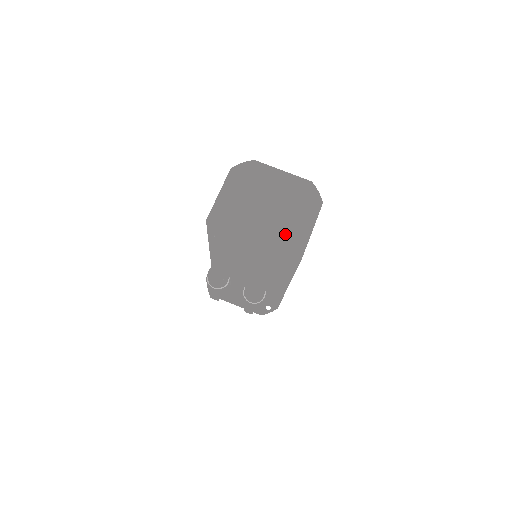
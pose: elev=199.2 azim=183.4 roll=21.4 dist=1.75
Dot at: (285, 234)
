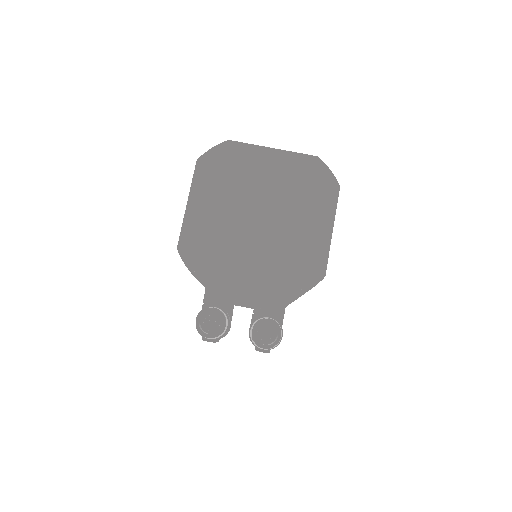
Dot at: (294, 246)
